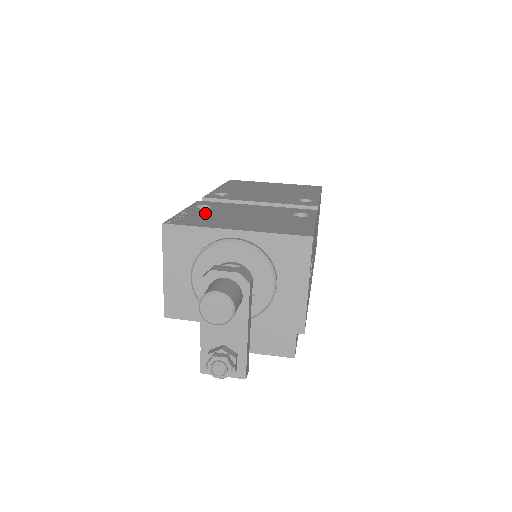
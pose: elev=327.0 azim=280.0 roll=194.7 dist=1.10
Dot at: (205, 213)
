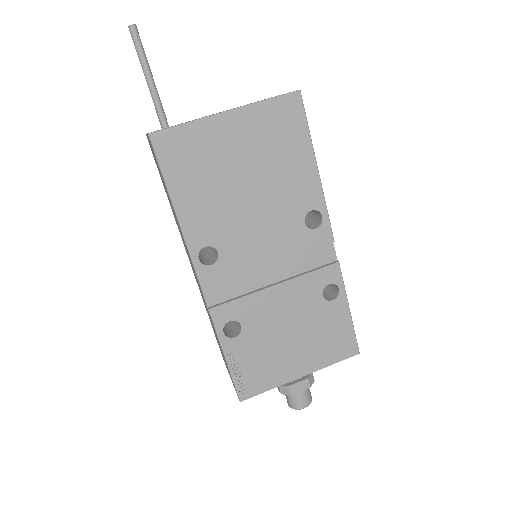
Dot at: (250, 351)
